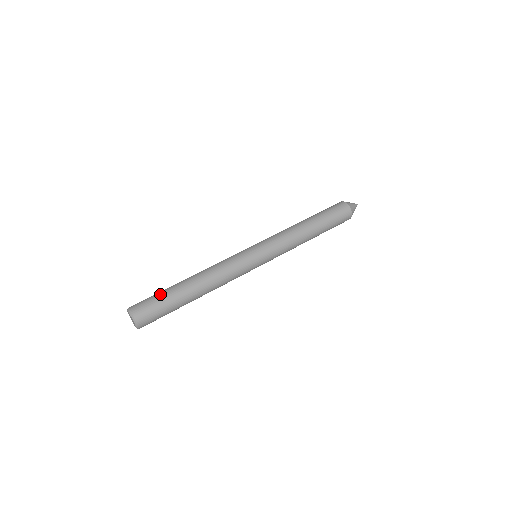
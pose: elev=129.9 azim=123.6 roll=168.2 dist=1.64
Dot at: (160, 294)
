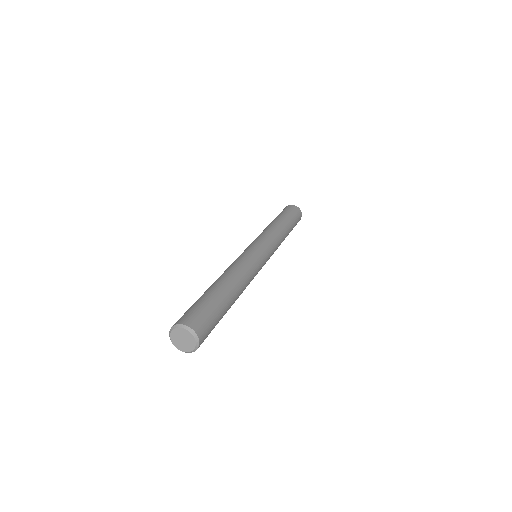
Dot at: (195, 302)
